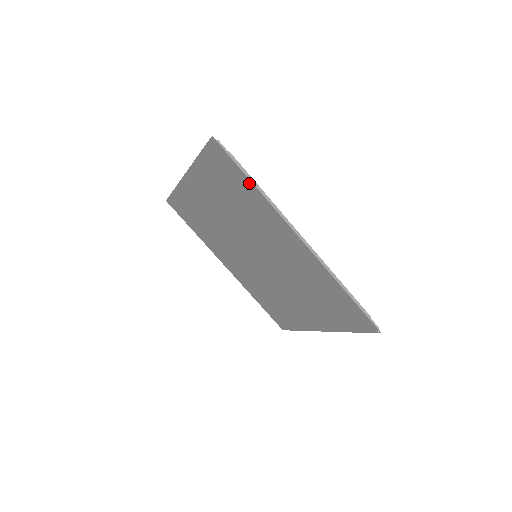
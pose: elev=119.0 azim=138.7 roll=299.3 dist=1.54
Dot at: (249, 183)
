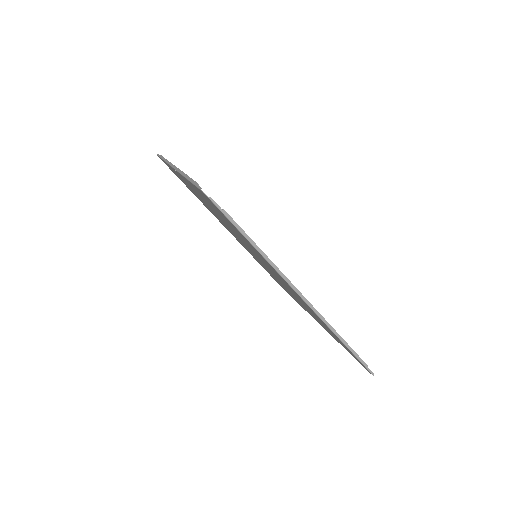
Dot at: (248, 241)
